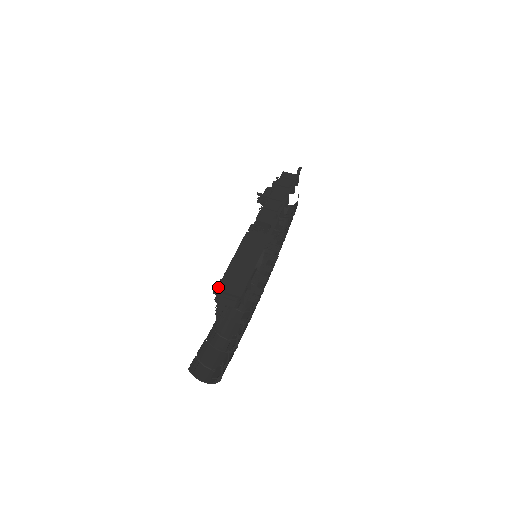
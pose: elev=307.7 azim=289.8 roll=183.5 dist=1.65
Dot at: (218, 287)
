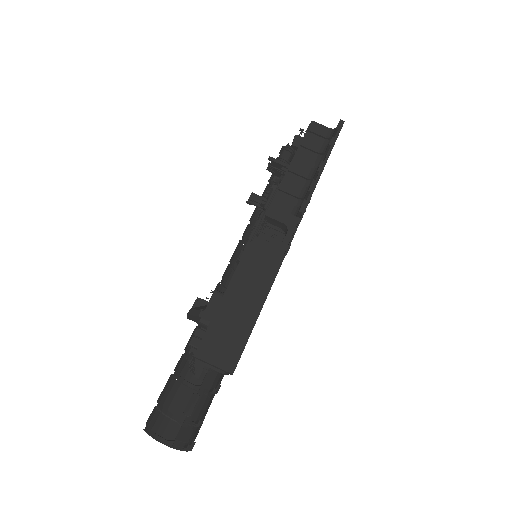
Dot at: (197, 352)
